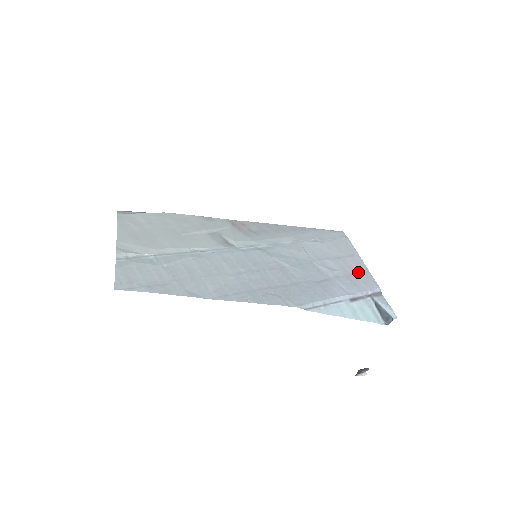
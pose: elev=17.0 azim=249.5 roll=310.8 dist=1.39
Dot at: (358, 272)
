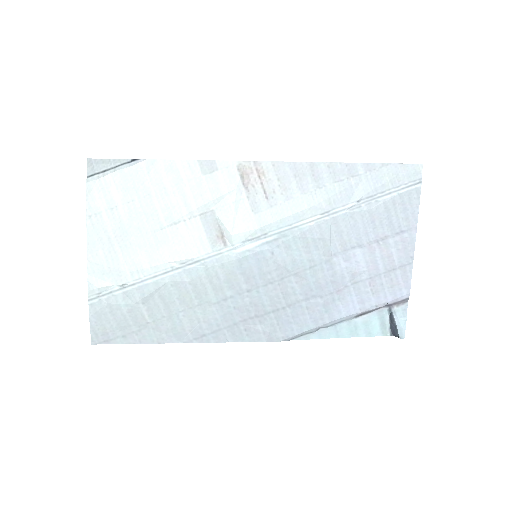
Dot at: (393, 267)
